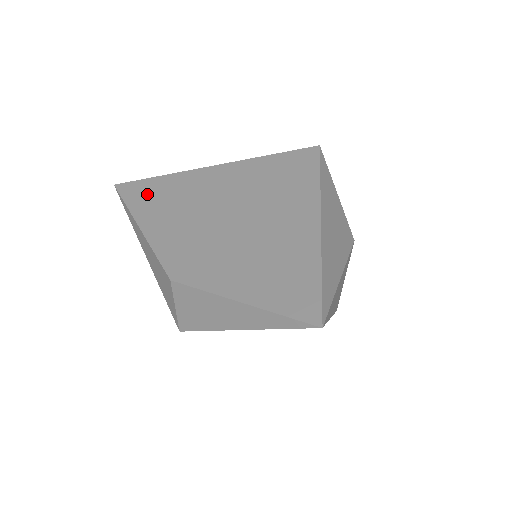
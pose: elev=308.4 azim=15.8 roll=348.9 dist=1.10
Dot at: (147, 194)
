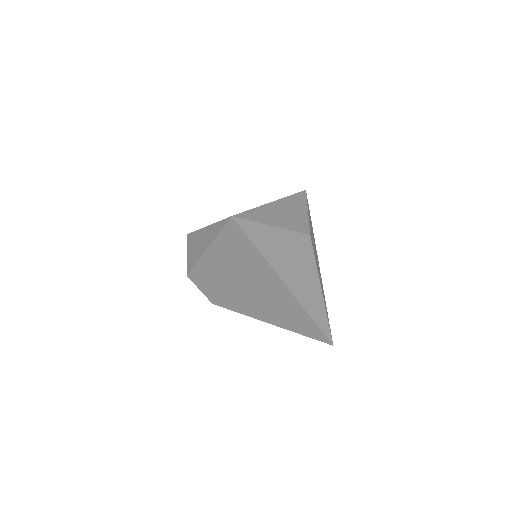
Dot at: occluded
